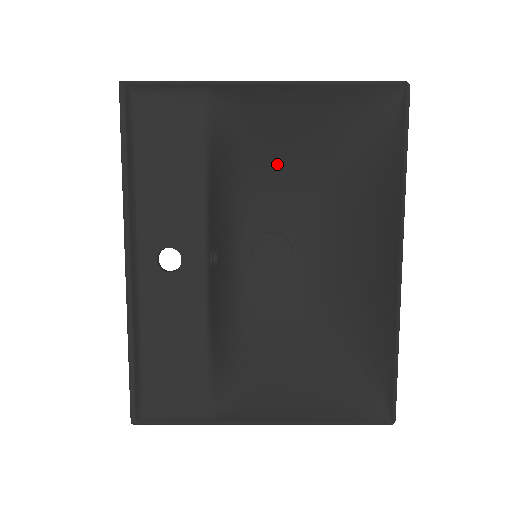
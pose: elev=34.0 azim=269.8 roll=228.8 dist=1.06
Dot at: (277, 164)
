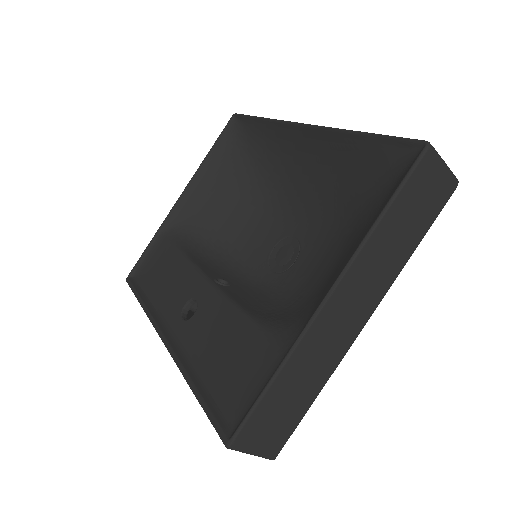
Dot at: (235, 220)
